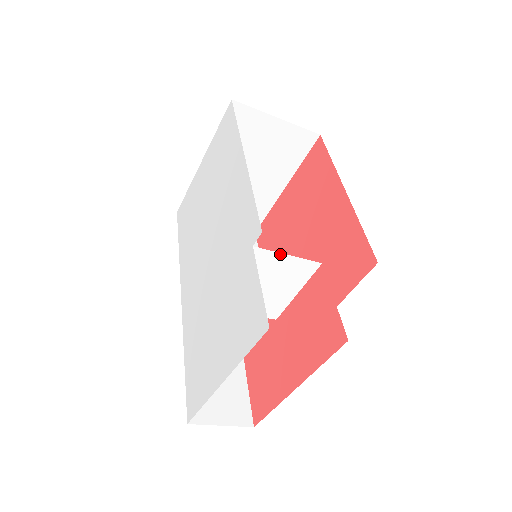
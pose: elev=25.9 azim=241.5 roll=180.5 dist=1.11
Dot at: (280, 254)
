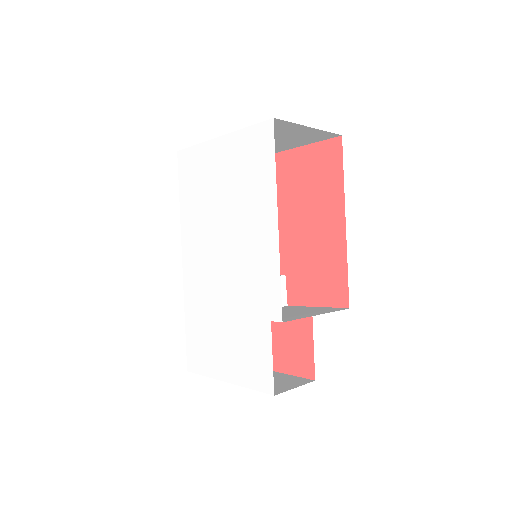
Dot at: (287, 317)
